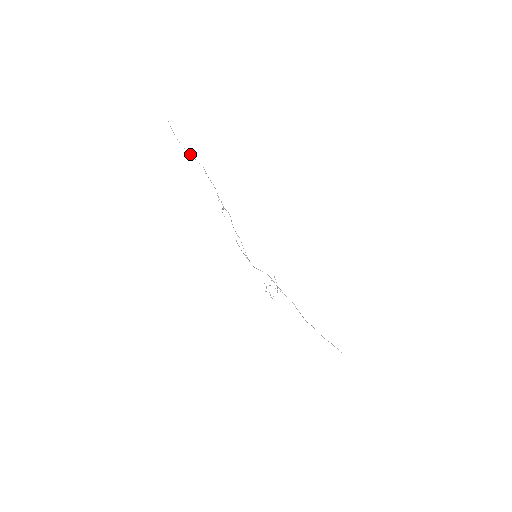
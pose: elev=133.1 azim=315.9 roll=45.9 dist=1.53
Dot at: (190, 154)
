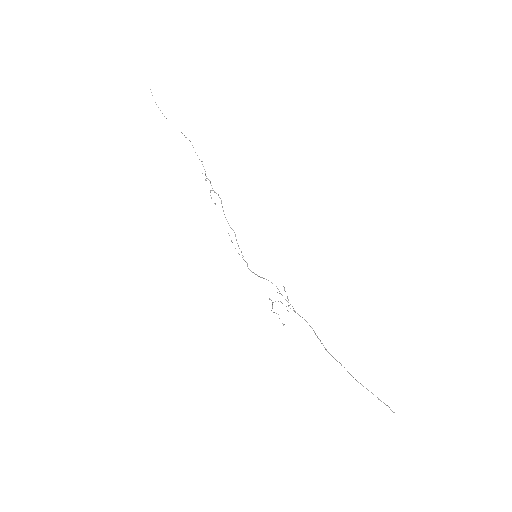
Dot at: occluded
